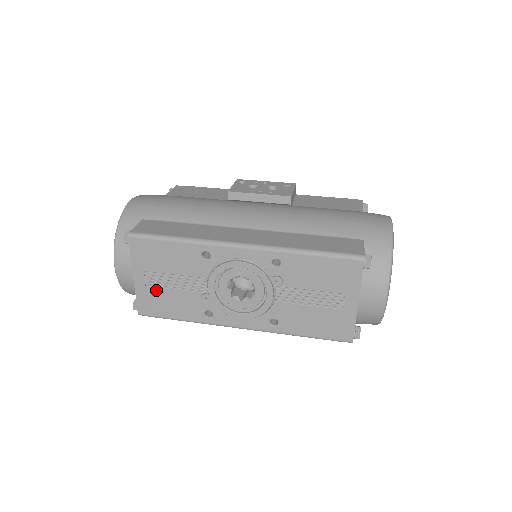
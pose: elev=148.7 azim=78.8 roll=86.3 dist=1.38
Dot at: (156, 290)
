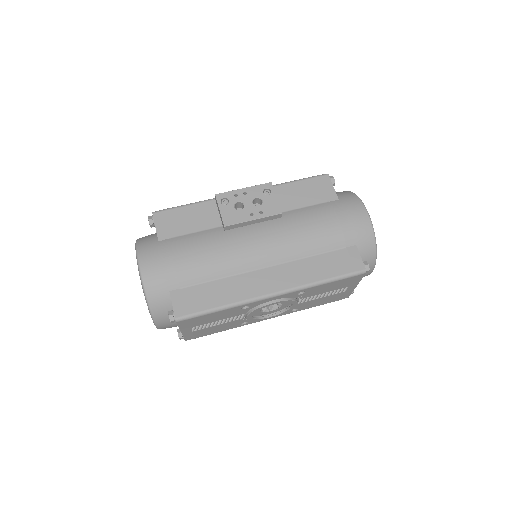
Dot at: (201, 330)
